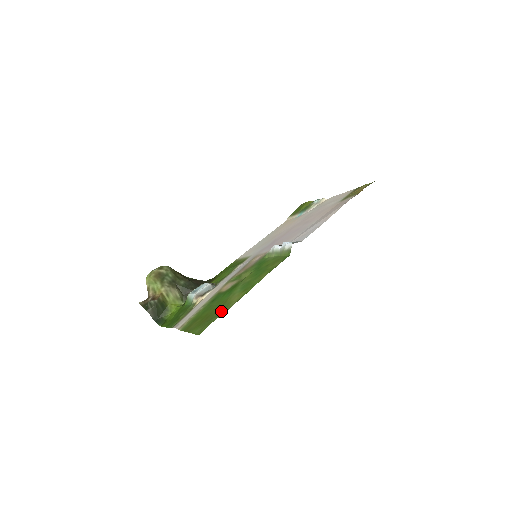
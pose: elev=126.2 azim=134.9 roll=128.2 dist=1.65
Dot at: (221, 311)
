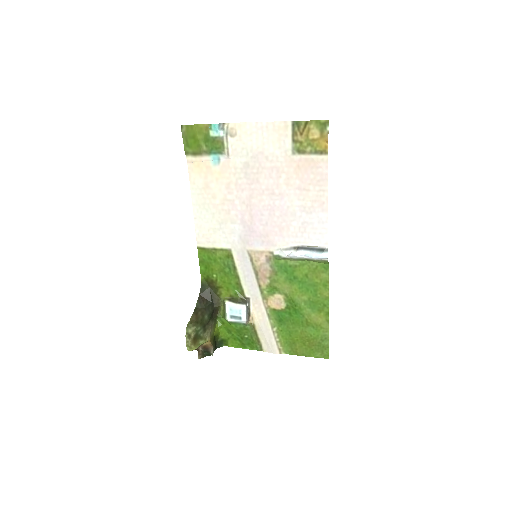
Dot at: (321, 335)
